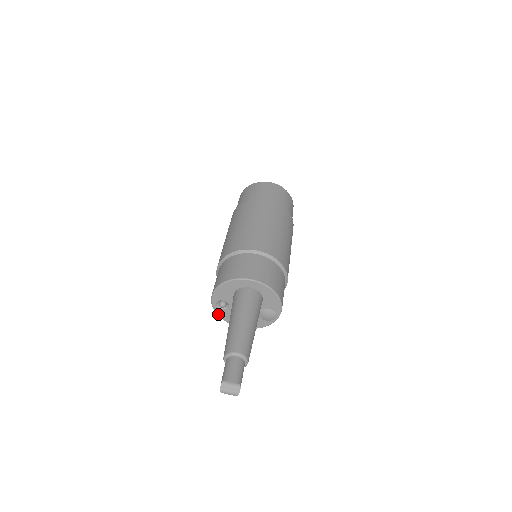
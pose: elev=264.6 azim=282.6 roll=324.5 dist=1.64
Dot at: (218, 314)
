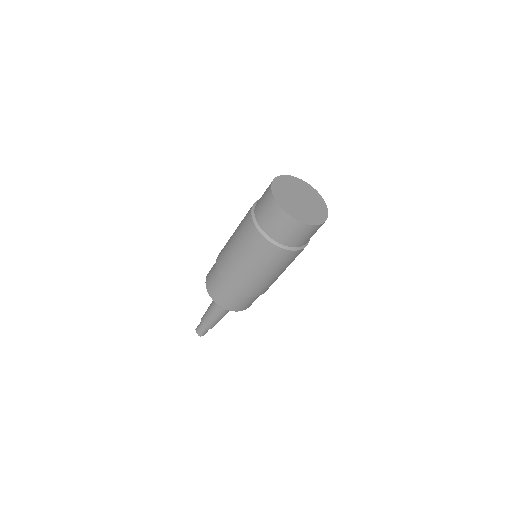
Dot at: occluded
